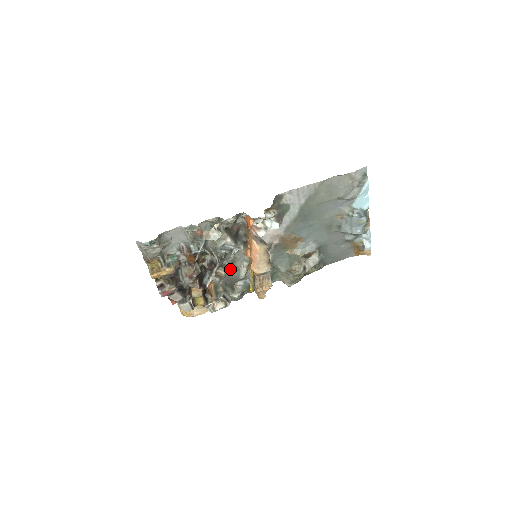
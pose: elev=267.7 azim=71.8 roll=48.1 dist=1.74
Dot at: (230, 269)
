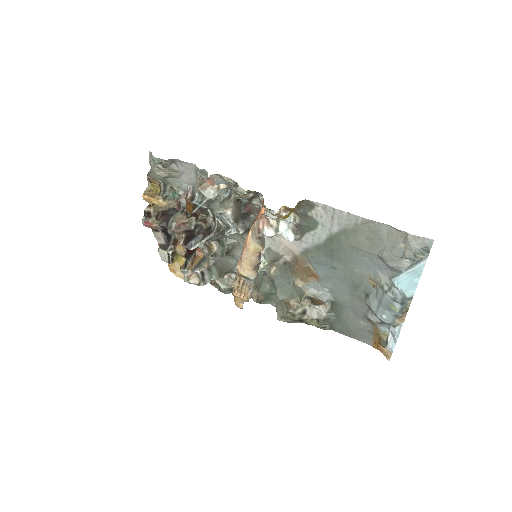
Dot at: (224, 250)
